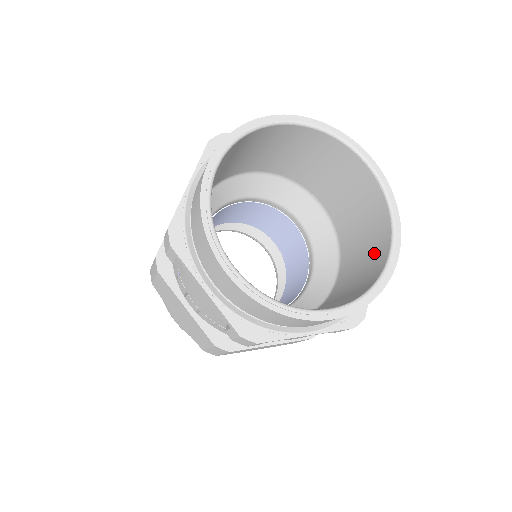
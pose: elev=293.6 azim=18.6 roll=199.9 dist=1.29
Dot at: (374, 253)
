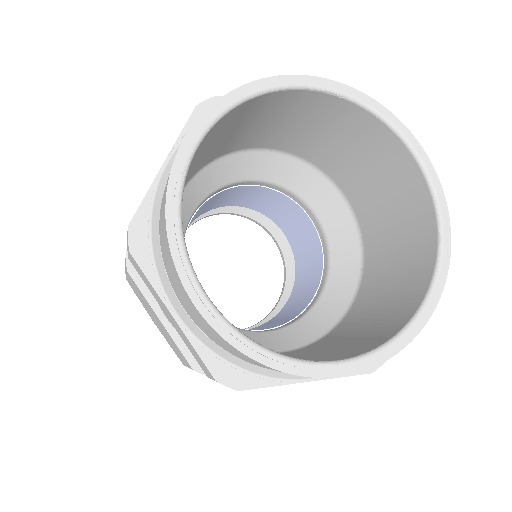
Dot at: (385, 162)
